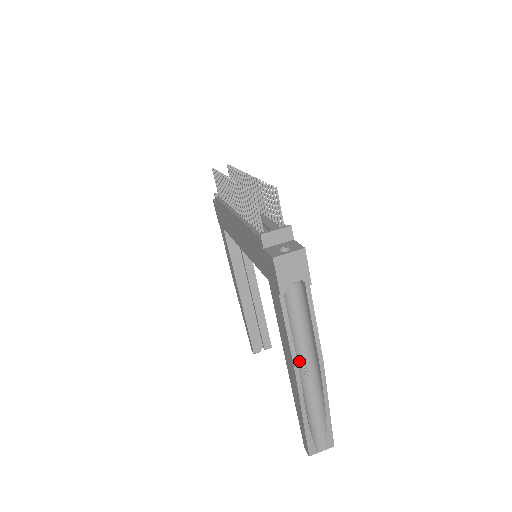
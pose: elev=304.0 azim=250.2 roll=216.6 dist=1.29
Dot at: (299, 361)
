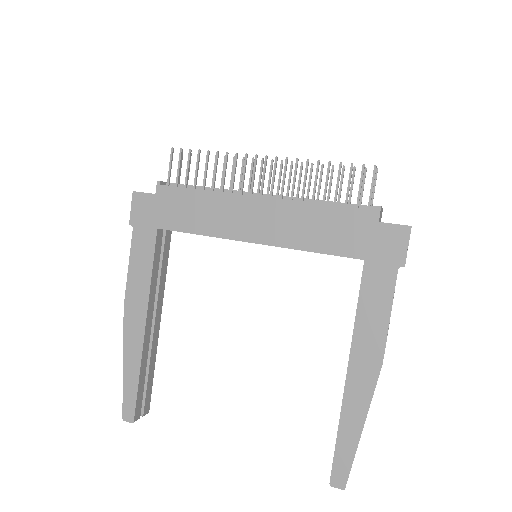
Dot at: occluded
